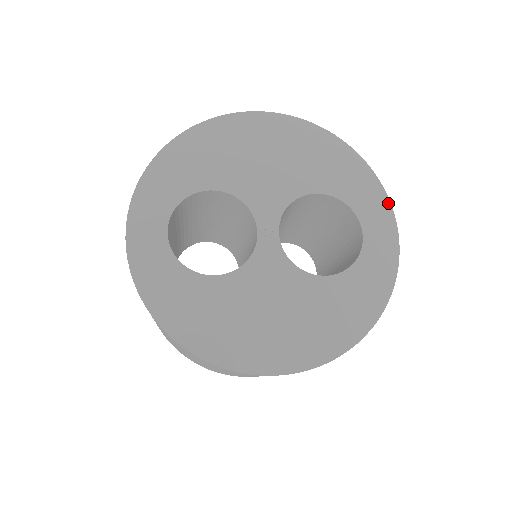
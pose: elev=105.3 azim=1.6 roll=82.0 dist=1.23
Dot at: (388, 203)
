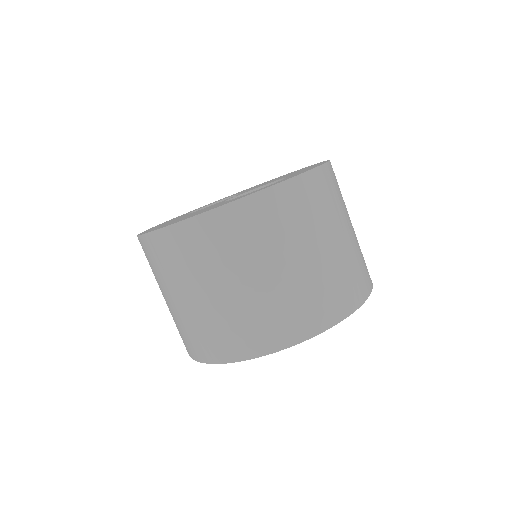
Dot at: (315, 167)
